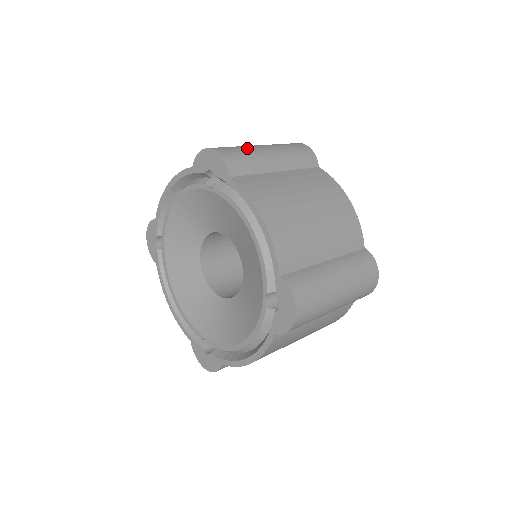
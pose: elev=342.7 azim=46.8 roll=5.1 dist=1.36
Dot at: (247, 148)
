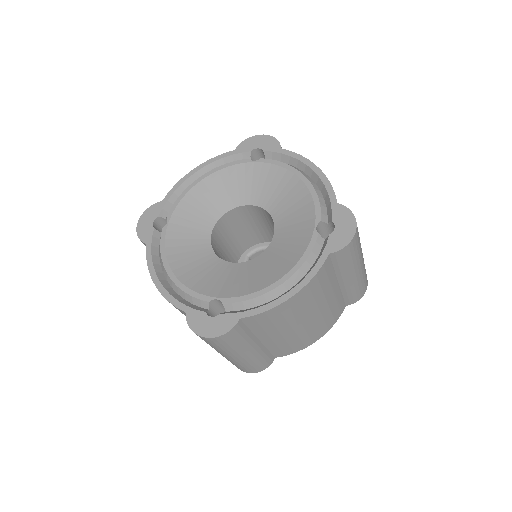
Dot at: occluded
